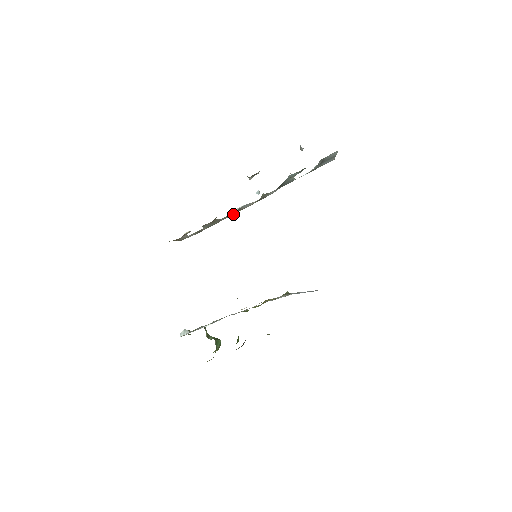
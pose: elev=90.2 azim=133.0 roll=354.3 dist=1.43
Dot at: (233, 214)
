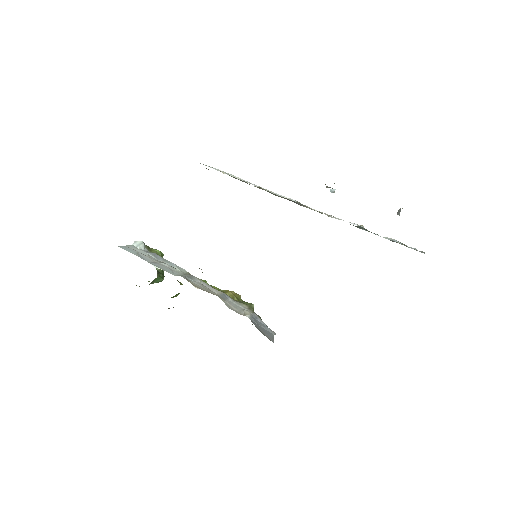
Dot at: (281, 197)
